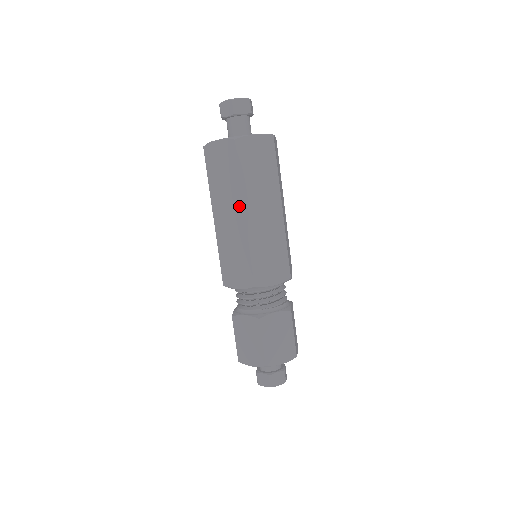
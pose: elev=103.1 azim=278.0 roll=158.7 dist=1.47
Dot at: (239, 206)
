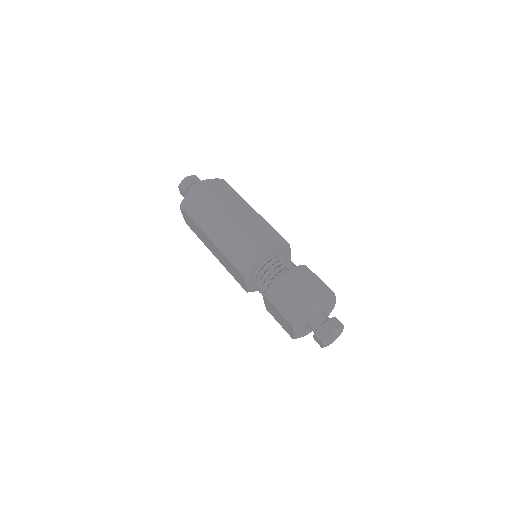
Dot at: (223, 213)
